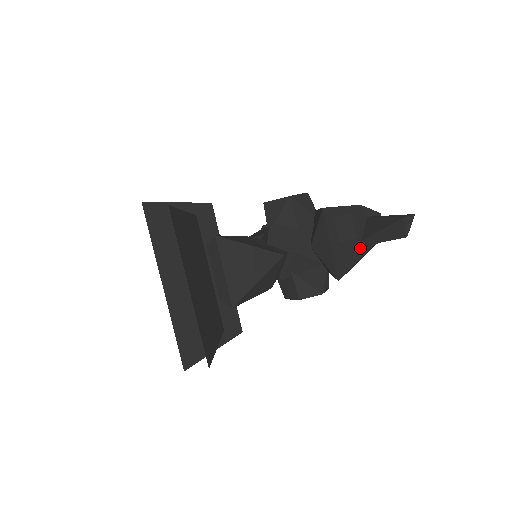
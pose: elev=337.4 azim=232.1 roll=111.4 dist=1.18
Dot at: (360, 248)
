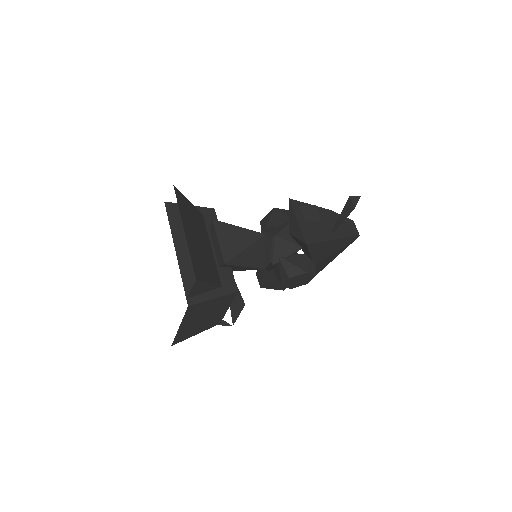
Dot at: (330, 234)
